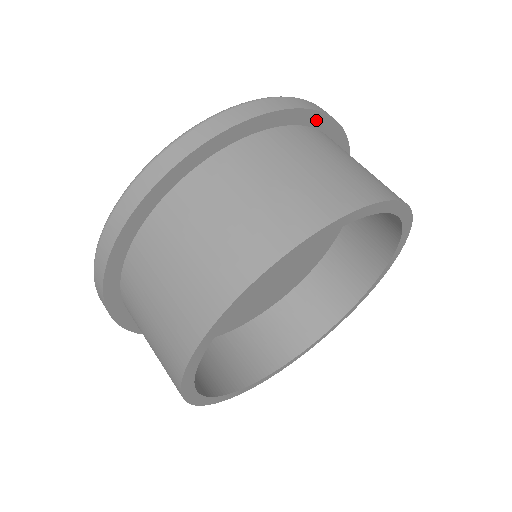
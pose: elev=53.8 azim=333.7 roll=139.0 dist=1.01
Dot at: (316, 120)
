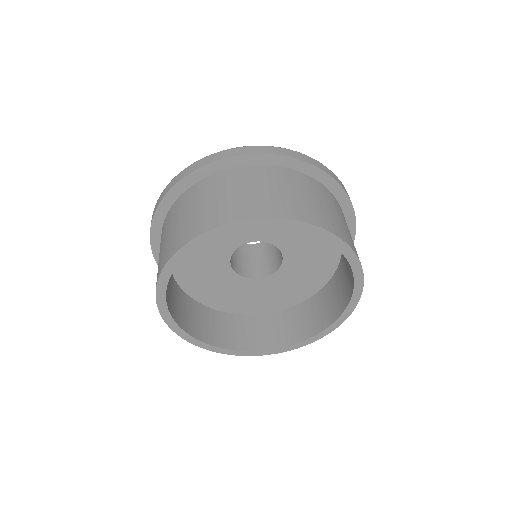
Dot at: (338, 193)
